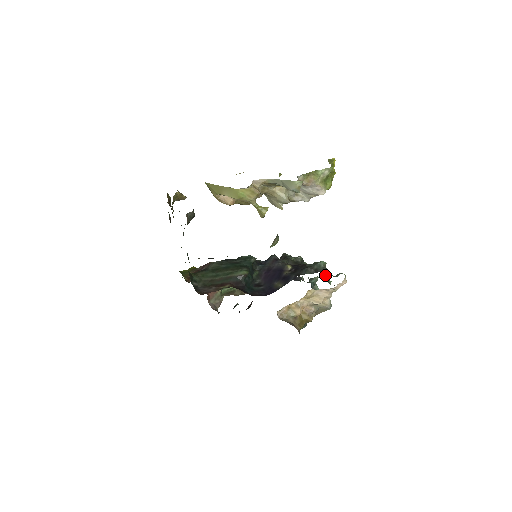
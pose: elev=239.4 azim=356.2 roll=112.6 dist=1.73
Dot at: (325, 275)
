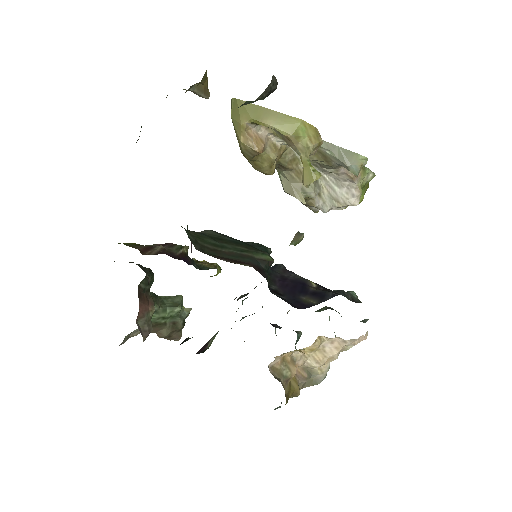
Dot at: occluded
